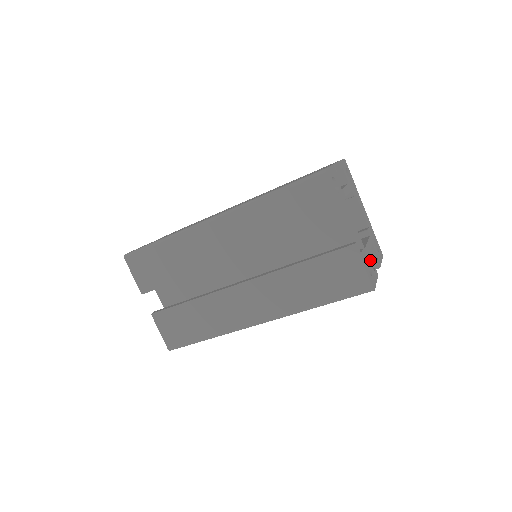
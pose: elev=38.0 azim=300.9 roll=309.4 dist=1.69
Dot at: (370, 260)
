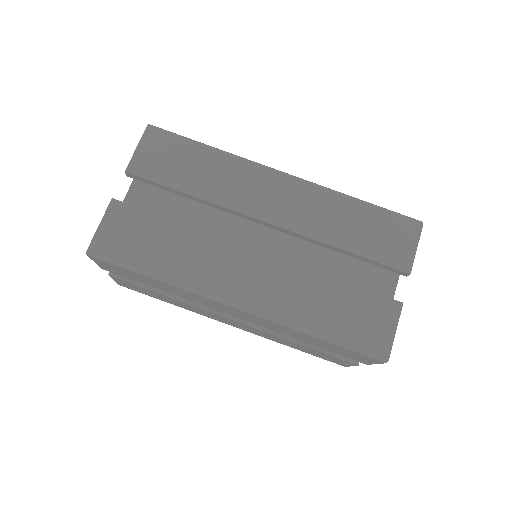
Dot at: occluded
